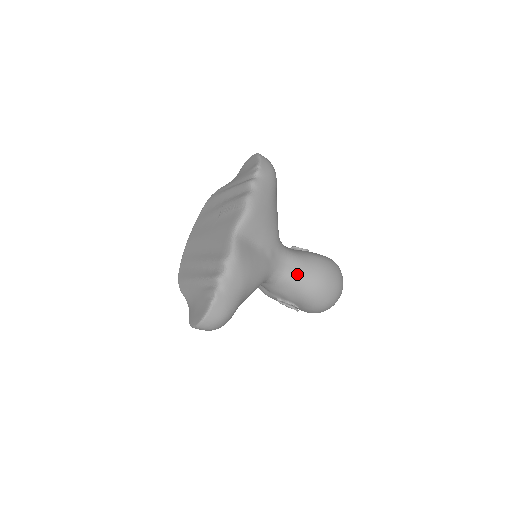
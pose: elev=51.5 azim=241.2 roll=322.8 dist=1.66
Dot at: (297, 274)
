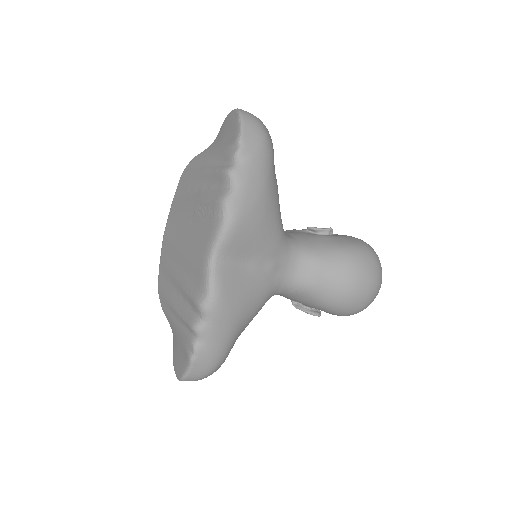
Dot at: (314, 282)
